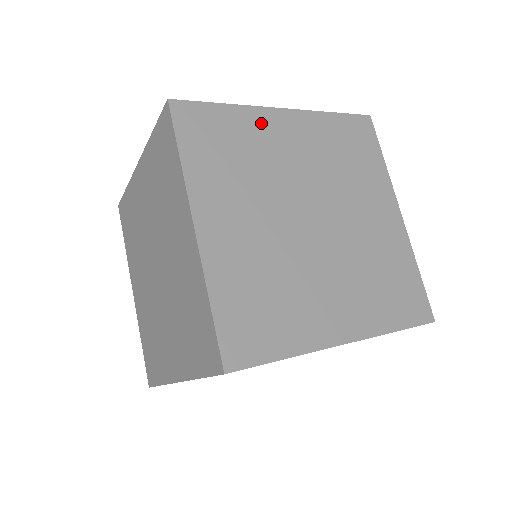
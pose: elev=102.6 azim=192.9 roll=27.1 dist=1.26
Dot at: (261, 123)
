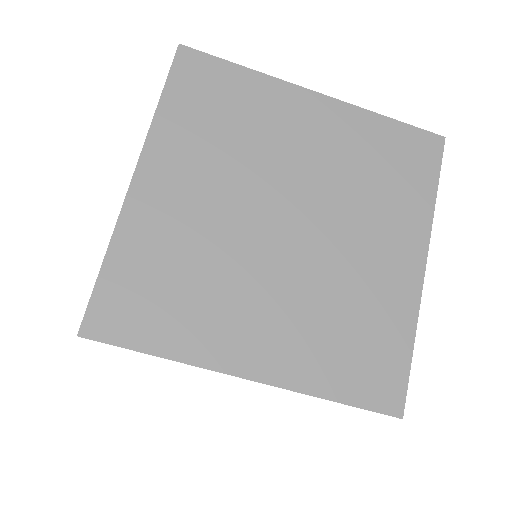
Dot at: (279, 100)
